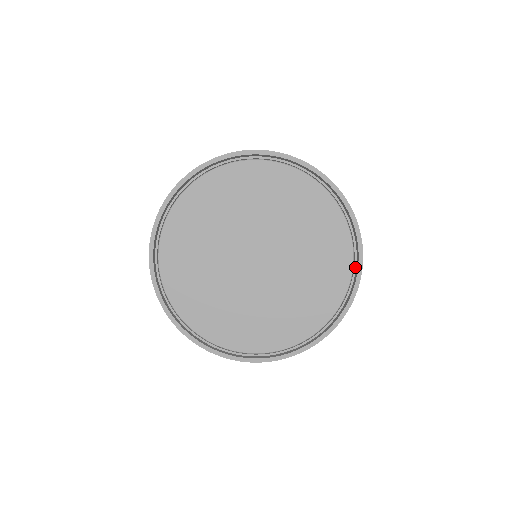
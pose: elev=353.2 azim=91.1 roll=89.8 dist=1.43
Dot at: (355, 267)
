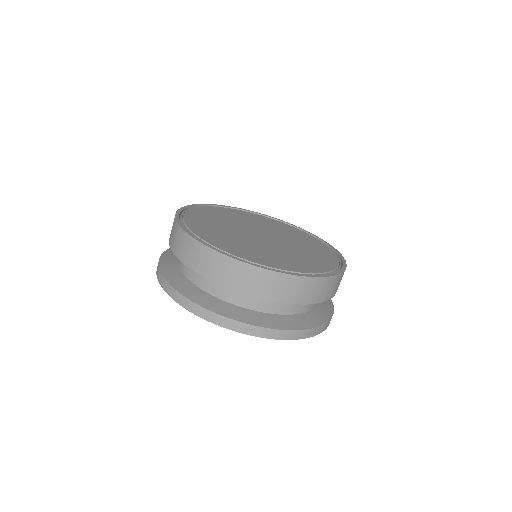
Dot at: (332, 250)
